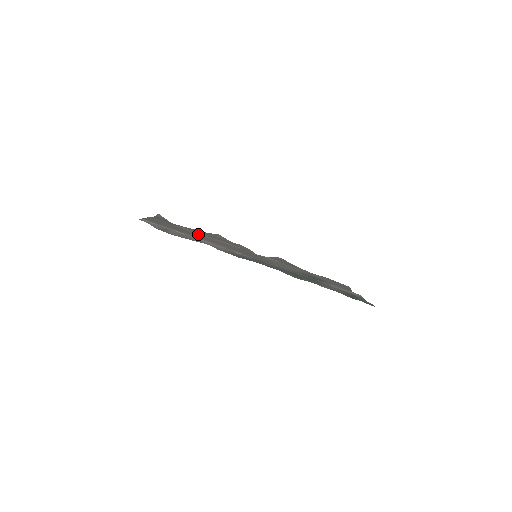
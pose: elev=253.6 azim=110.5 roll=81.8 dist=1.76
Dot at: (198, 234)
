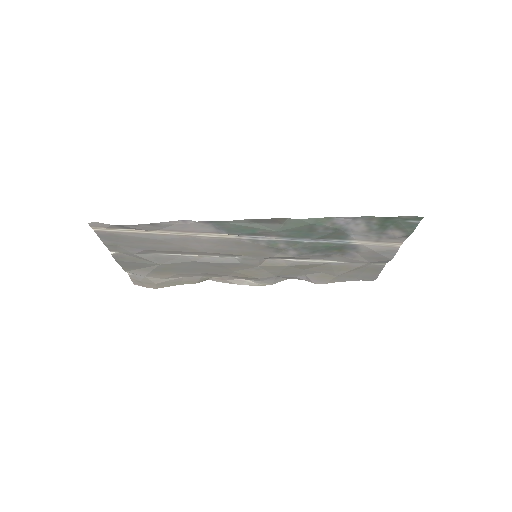
Dot at: (176, 252)
